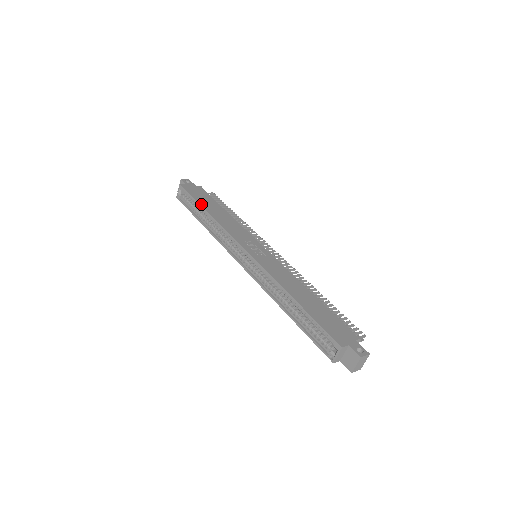
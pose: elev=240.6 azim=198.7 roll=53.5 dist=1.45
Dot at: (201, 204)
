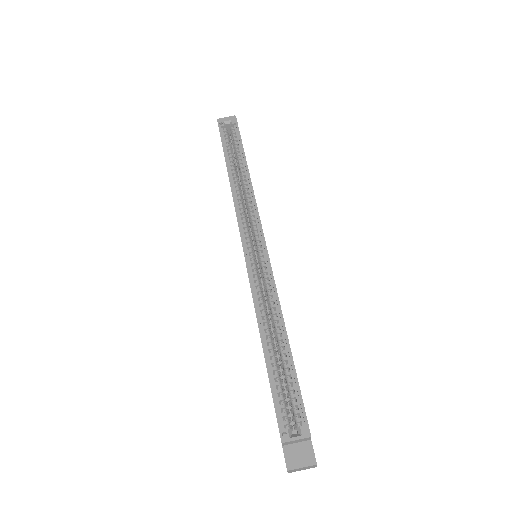
Dot at: occluded
